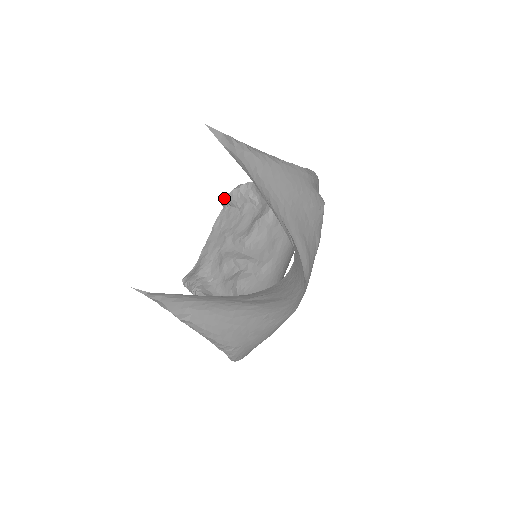
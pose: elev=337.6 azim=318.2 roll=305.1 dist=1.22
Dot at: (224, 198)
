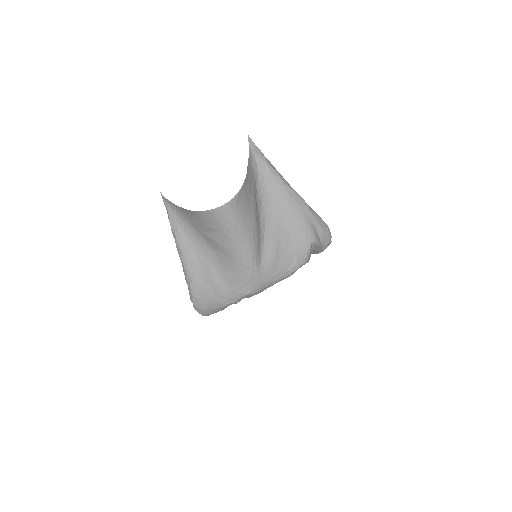
Dot at: occluded
